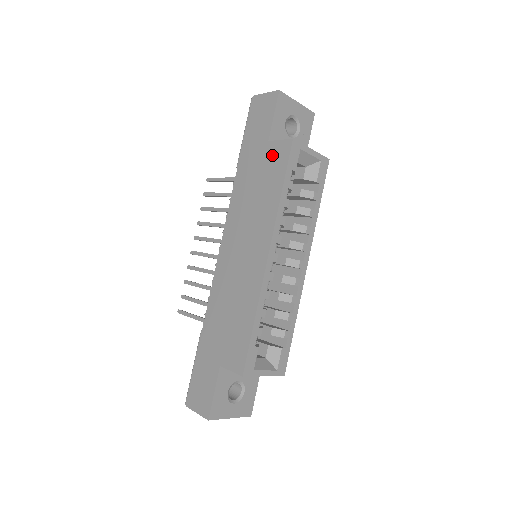
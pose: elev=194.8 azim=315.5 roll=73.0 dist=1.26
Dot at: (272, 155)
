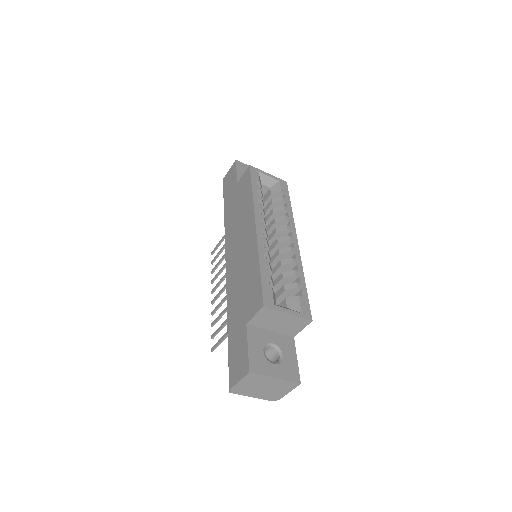
Dot at: (241, 185)
